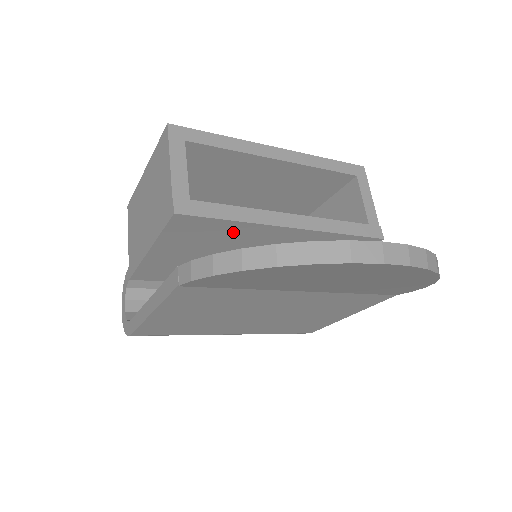
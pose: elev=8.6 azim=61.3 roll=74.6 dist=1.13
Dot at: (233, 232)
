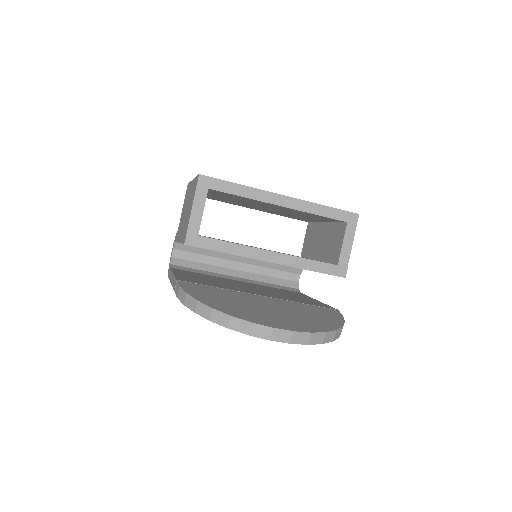
Dot at: occluded
